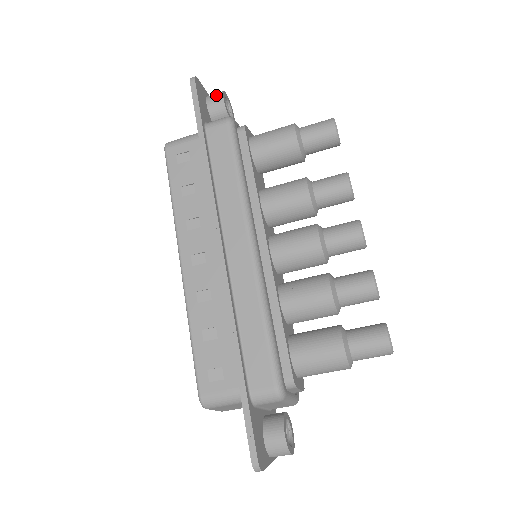
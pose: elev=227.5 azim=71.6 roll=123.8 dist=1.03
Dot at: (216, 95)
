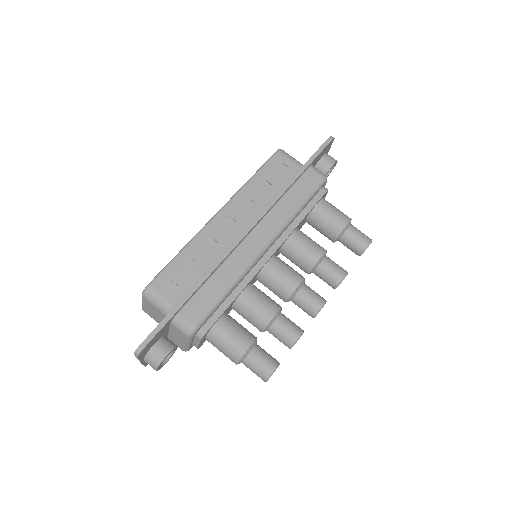
Dot at: (332, 158)
